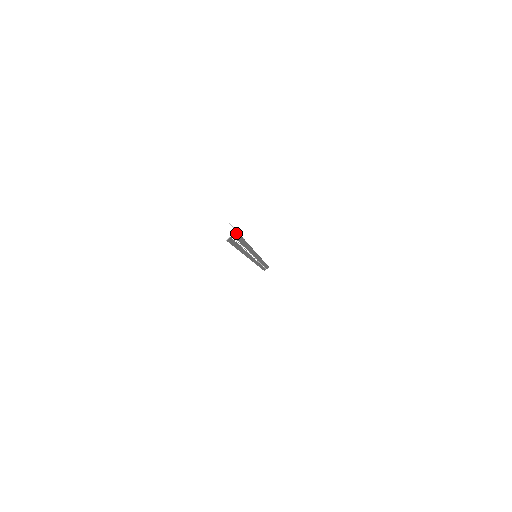
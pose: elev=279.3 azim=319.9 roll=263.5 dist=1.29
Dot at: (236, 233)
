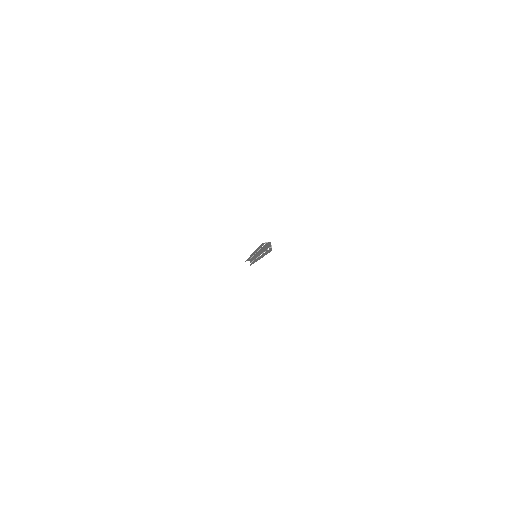
Dot at: (270, 243)
